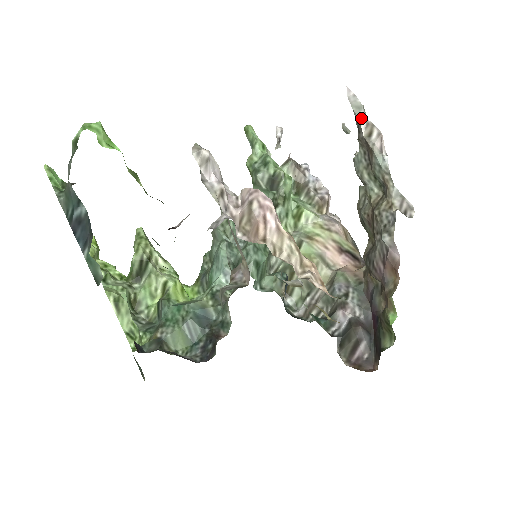
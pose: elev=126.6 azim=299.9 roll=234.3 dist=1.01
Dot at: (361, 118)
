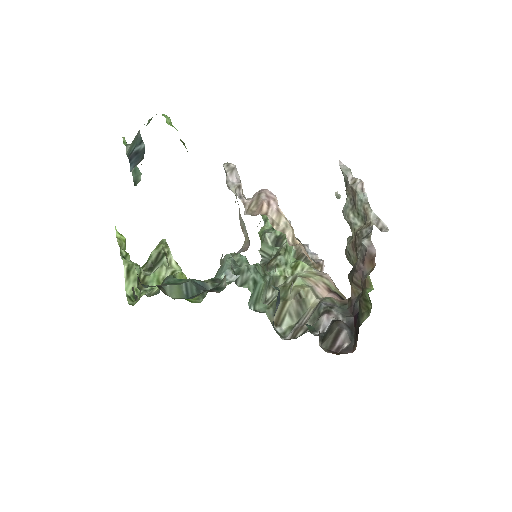
Dot at: (348, 175)
